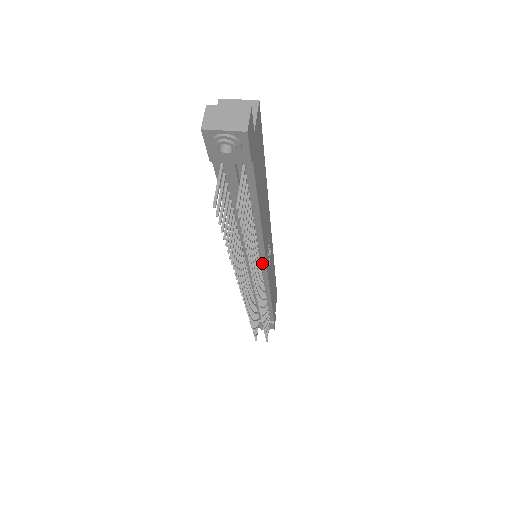
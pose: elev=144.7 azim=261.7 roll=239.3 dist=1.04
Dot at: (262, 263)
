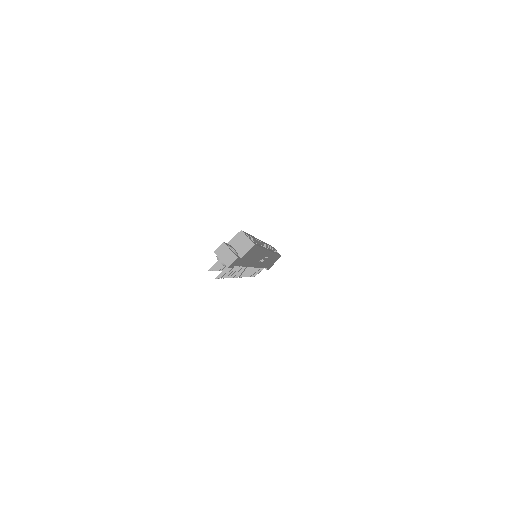
Dot at: occluded
